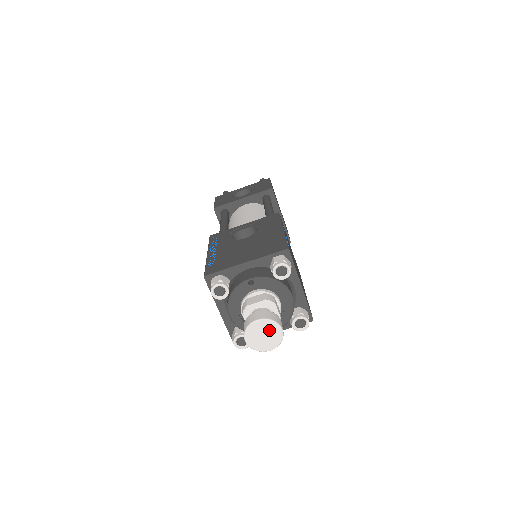
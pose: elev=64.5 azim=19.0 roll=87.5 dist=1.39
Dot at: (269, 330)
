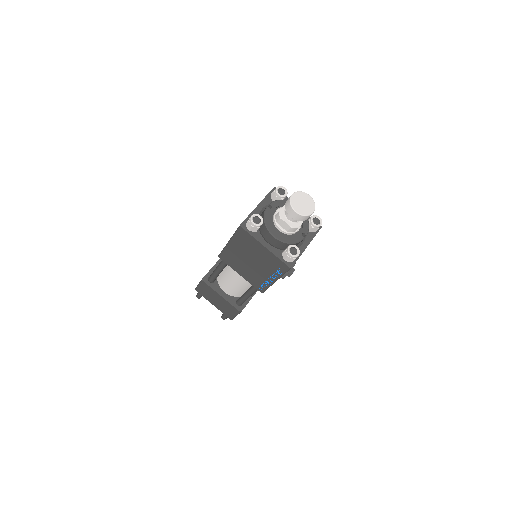
Dot at: (303, 198)
